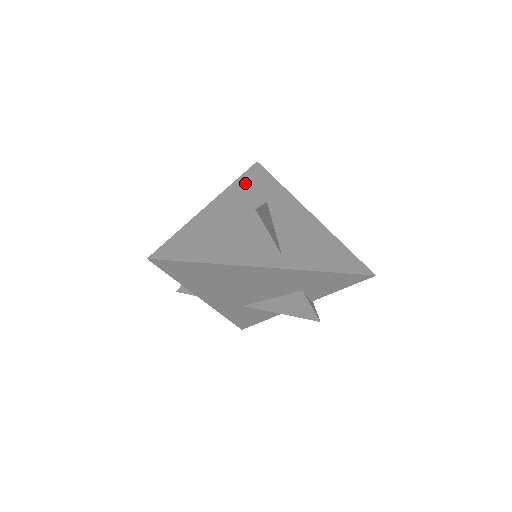
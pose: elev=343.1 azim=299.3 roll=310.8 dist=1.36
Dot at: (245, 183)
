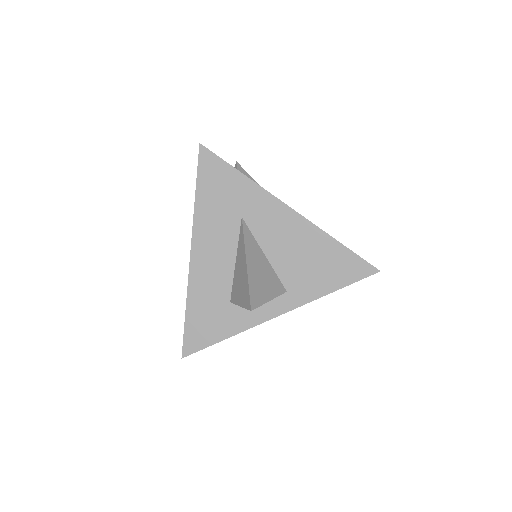
Dot at: (206, 197)
